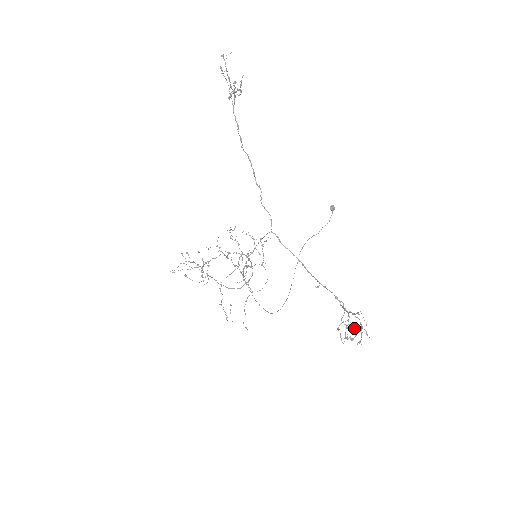
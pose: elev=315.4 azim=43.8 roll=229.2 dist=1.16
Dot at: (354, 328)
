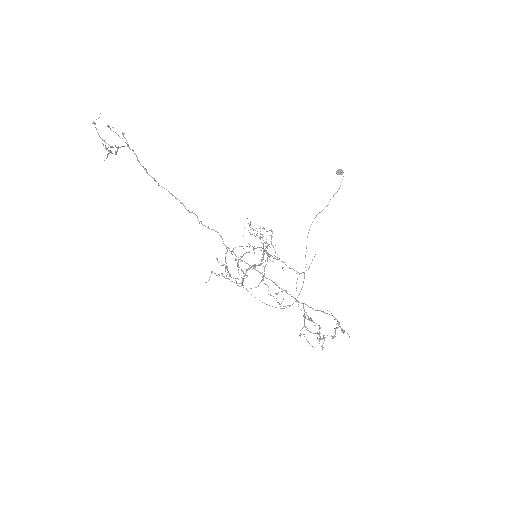
Dot at: (313, 333)
